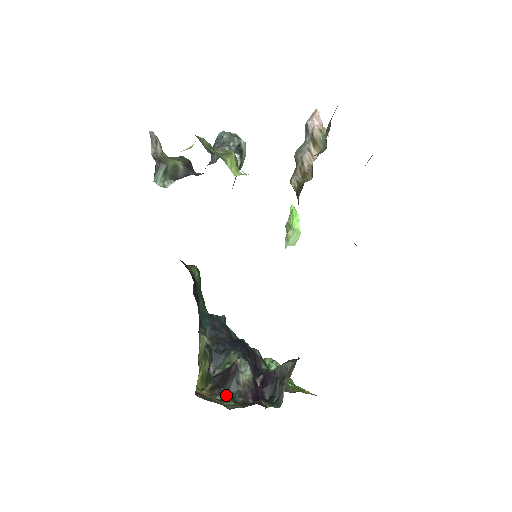
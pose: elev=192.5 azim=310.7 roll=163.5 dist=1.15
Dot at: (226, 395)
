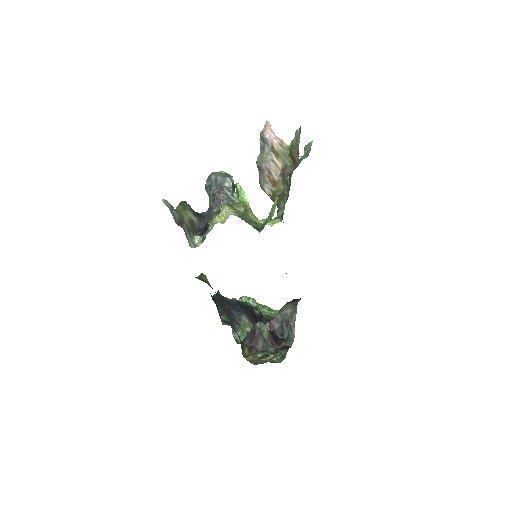
Dot at: (261, 351)
